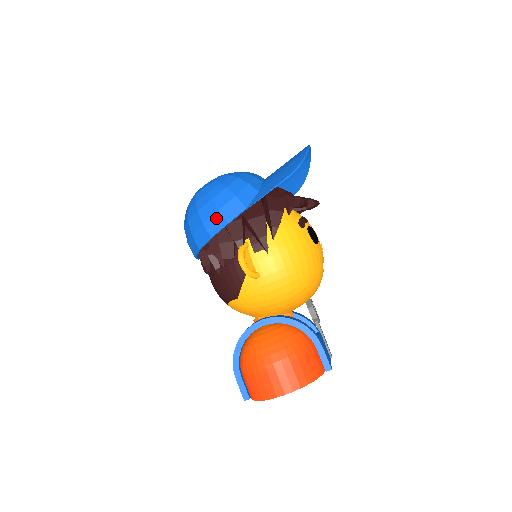
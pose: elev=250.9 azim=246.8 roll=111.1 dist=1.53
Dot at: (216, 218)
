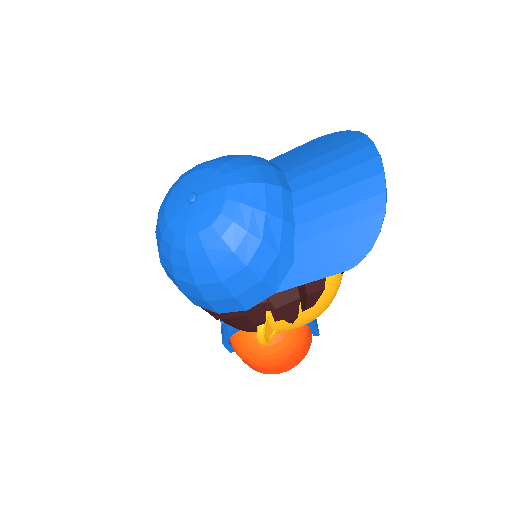
Dot at: (229, 303)
